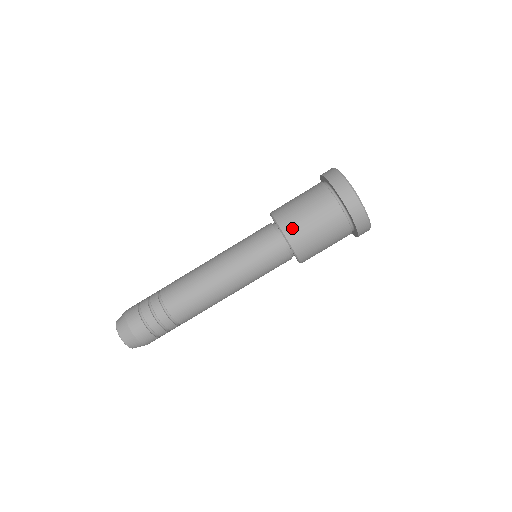
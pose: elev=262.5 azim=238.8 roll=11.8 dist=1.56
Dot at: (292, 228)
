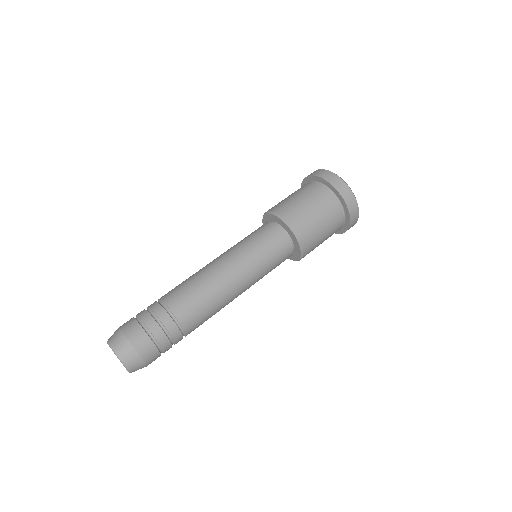
Dot at: (293, 215)
